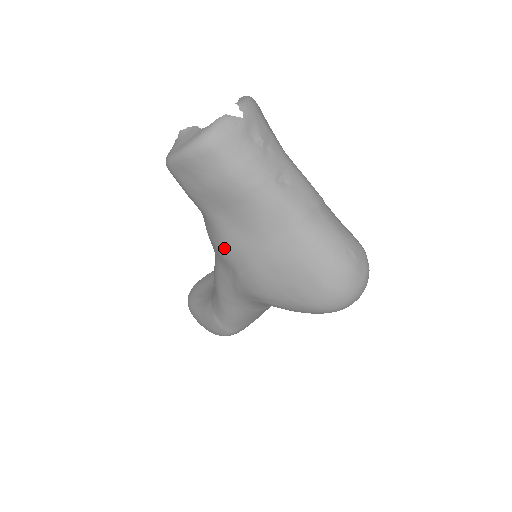
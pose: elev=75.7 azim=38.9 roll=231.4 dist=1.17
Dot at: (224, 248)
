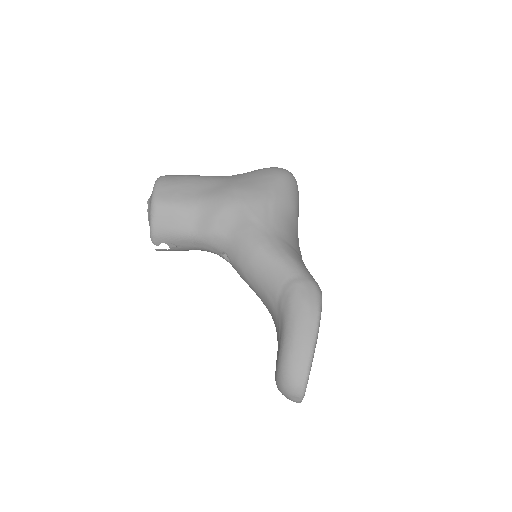
Dot at: (220, 200)
